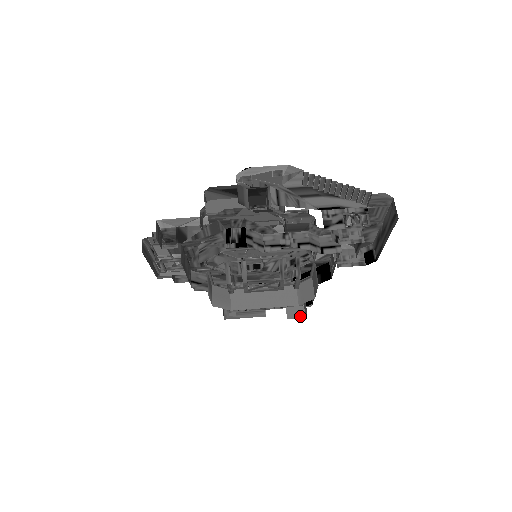
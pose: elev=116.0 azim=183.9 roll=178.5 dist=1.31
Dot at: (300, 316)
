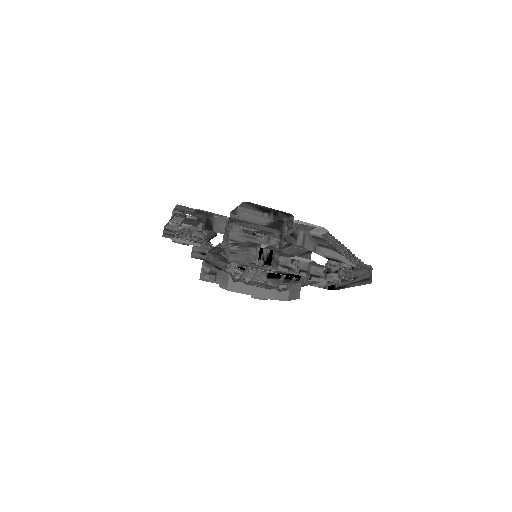
Dot at: (260, 298)
